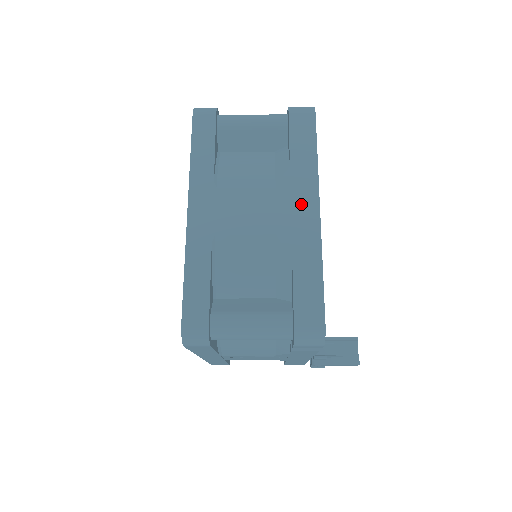
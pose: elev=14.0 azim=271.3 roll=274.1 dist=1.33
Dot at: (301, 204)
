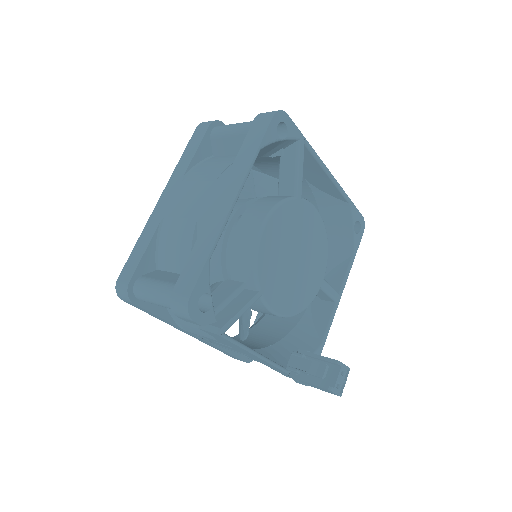
Dot at: (225, 194)
